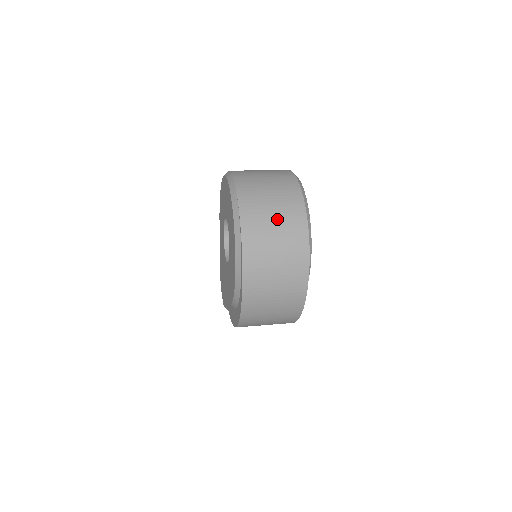
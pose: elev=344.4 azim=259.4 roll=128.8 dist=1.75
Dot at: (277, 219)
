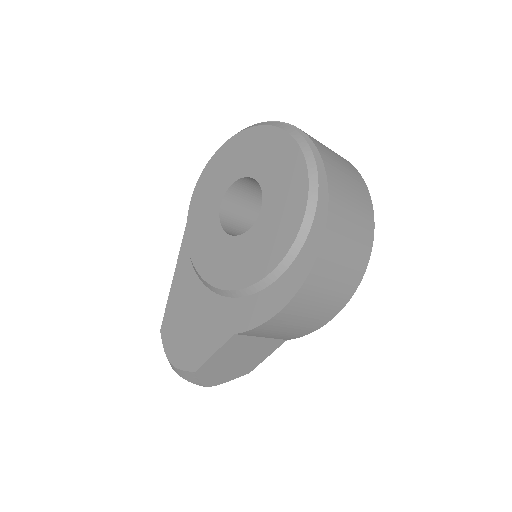
Dot at: occluded
